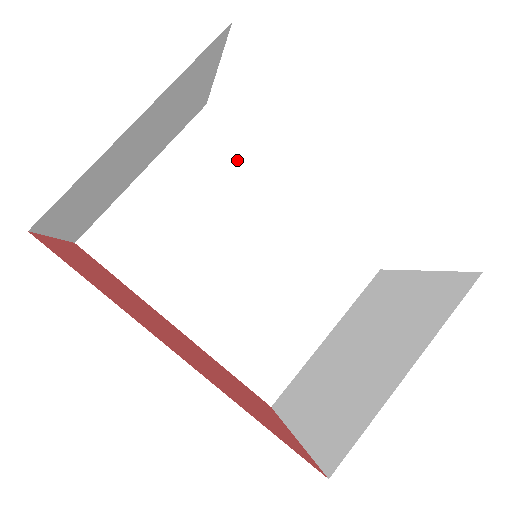
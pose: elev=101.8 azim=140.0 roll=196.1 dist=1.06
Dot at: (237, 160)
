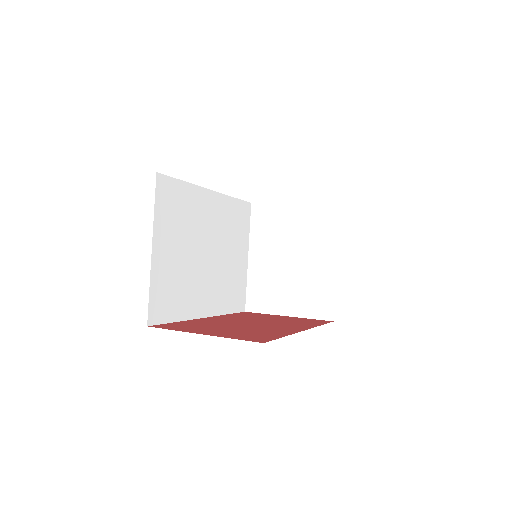
Dot at: (184, 197)
